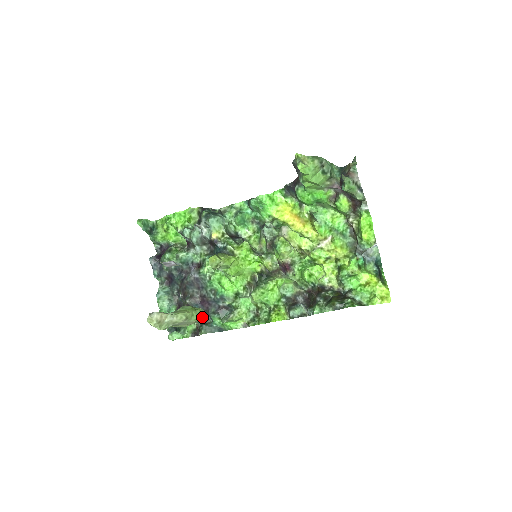
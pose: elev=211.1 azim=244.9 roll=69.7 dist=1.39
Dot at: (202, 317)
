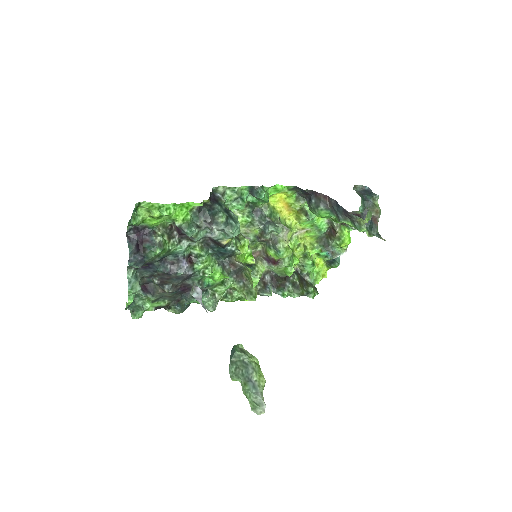
Dot at: occluded
